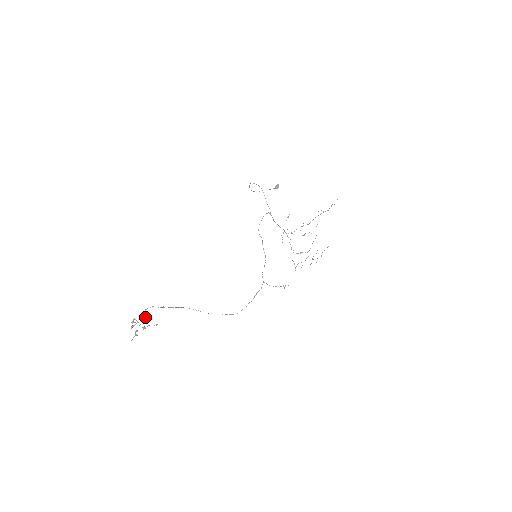
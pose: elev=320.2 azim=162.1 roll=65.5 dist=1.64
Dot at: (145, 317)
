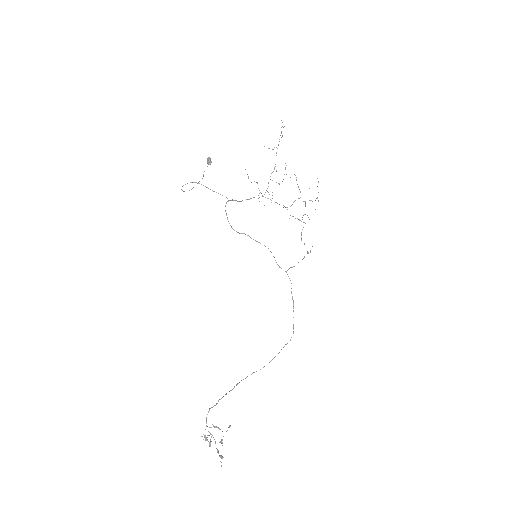
Dot at: occluded
